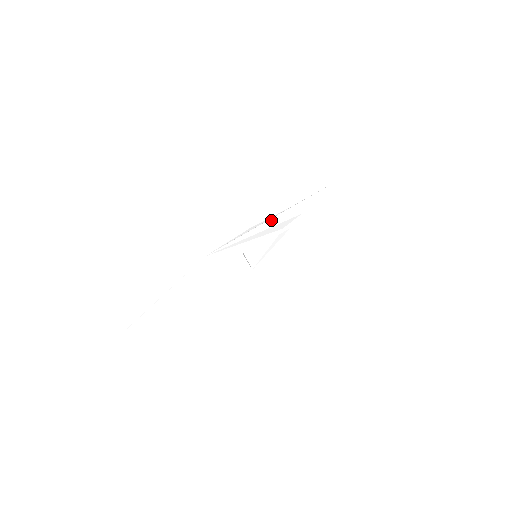
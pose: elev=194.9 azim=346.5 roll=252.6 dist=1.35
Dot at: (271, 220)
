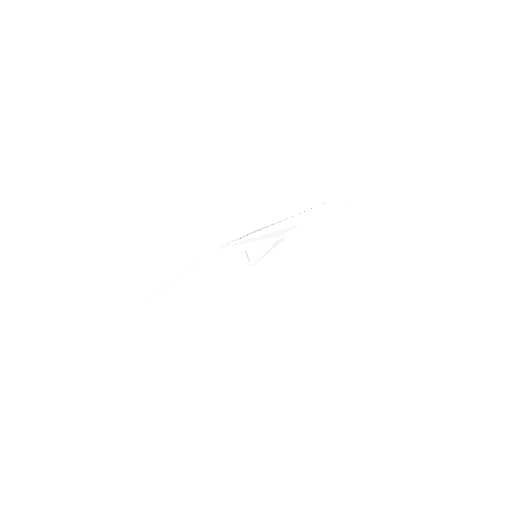
Dot at: (273, 226)
